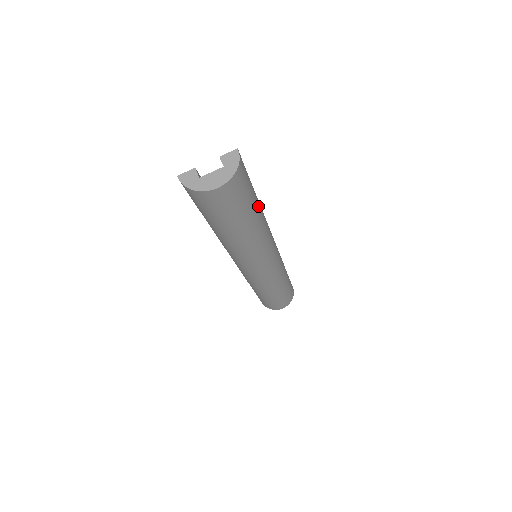
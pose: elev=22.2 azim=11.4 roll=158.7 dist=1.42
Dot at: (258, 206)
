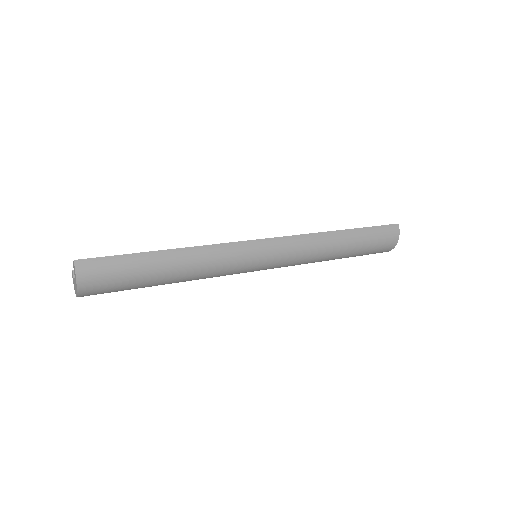
Dot at: (167, 262)
